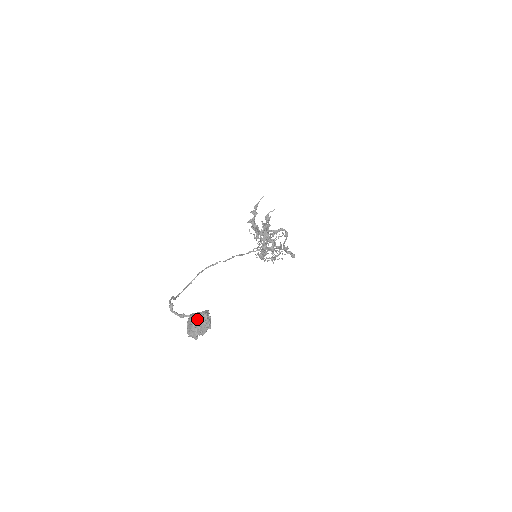
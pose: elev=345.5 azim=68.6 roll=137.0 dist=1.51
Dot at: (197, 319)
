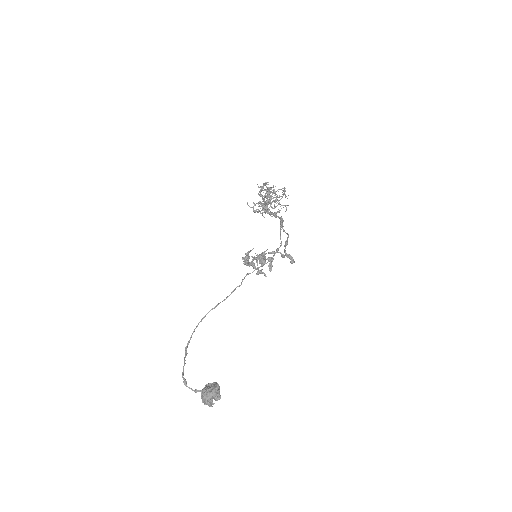
Dot at: (208, 399)
